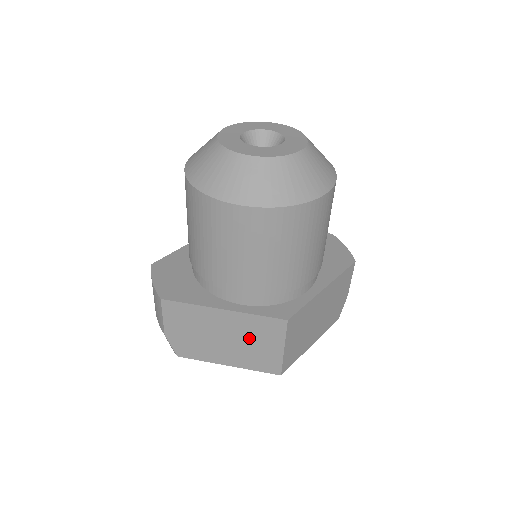
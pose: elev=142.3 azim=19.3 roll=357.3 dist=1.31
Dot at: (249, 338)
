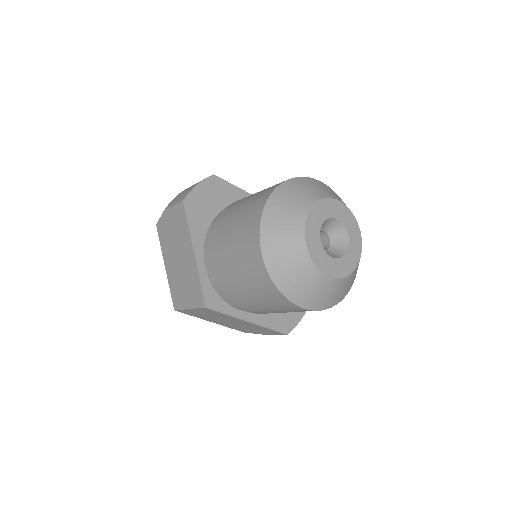
Dot at: (186, 280)
